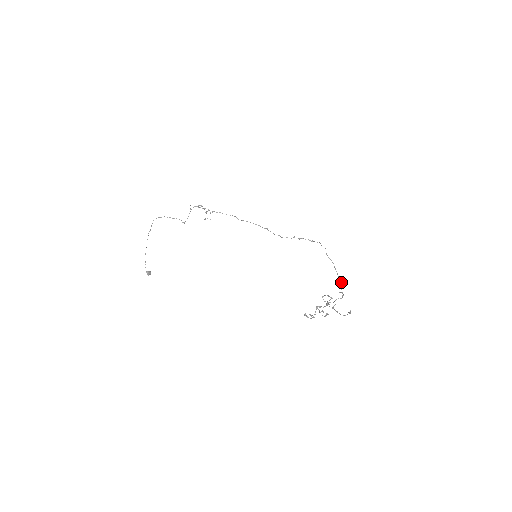
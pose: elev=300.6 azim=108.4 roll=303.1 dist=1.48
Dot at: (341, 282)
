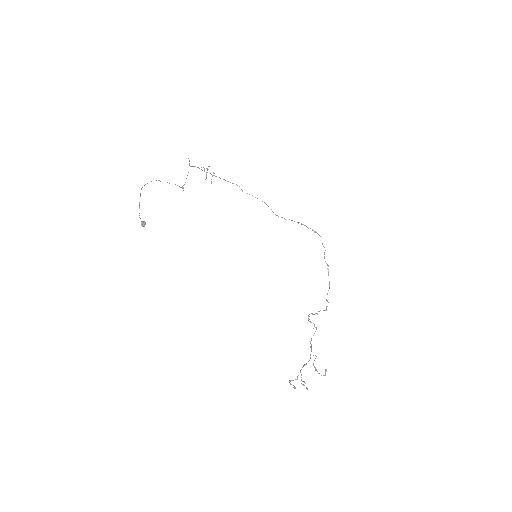
Dot at: occluded
